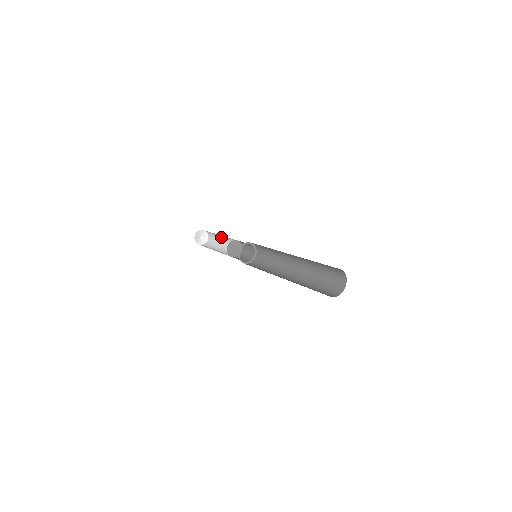
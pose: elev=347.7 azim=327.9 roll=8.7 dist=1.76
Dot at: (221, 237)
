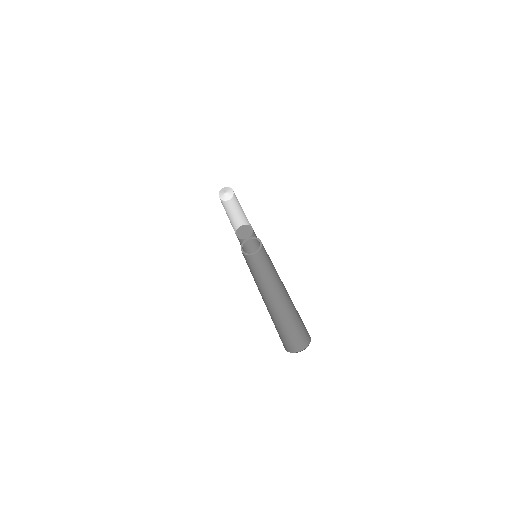
Dot at: occluded
